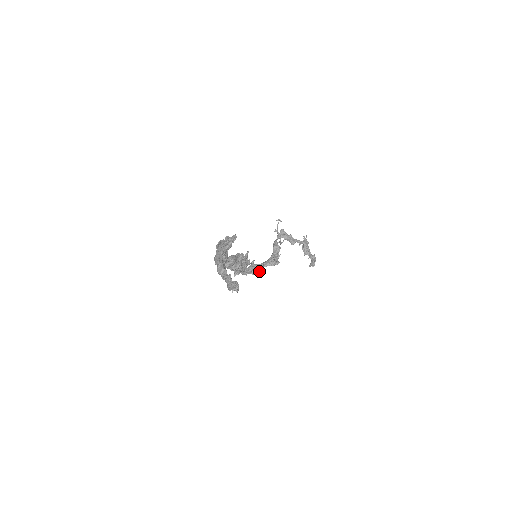
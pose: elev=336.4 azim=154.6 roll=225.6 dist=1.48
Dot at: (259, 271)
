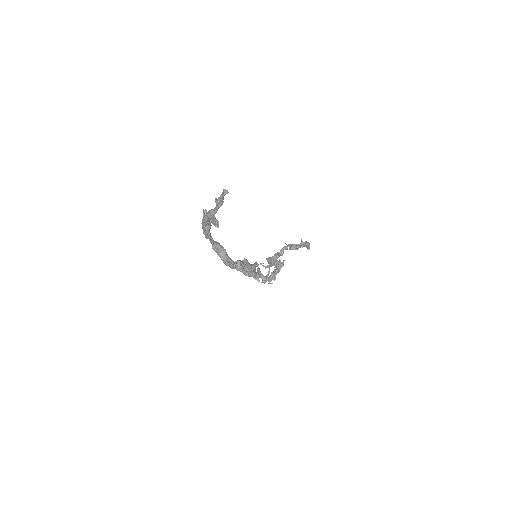
Dot at: (274, 270)
